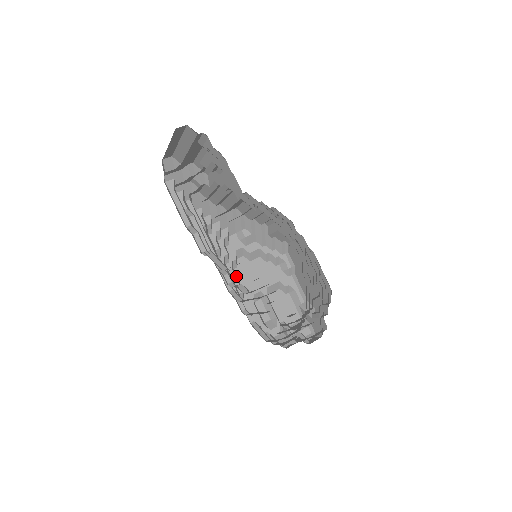
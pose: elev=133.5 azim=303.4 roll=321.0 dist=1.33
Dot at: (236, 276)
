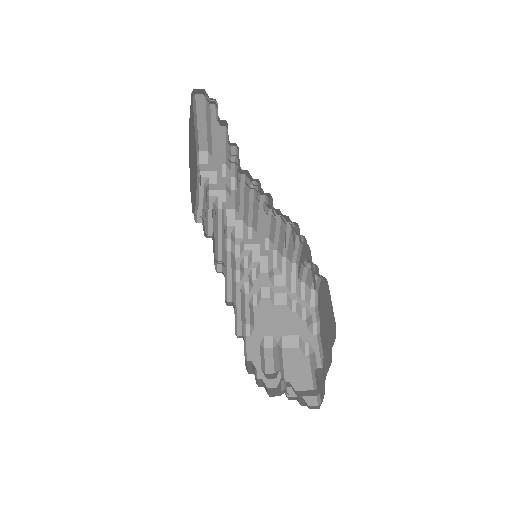
Dot at: (252, 311)
